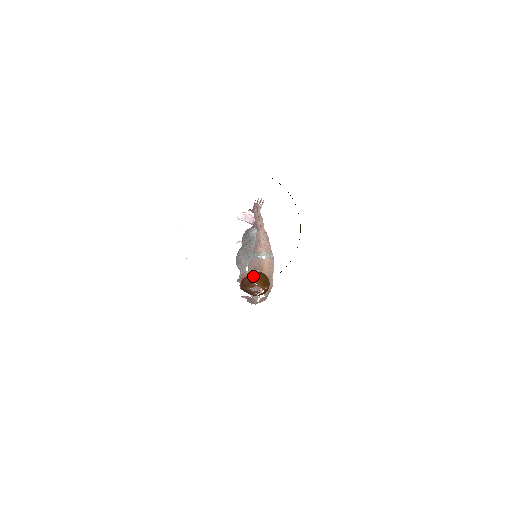
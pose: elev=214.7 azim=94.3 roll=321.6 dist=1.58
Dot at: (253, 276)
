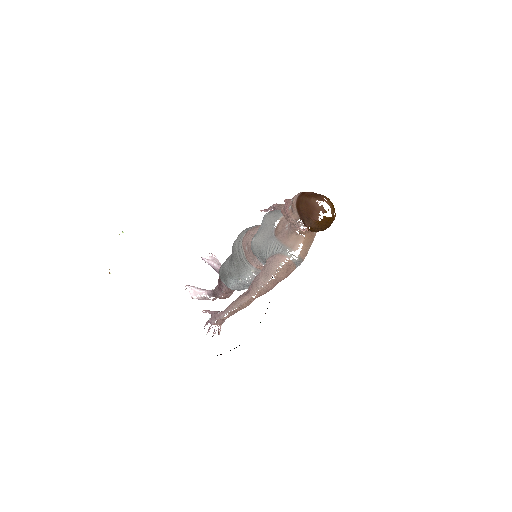
Dot at: (320, 194)
